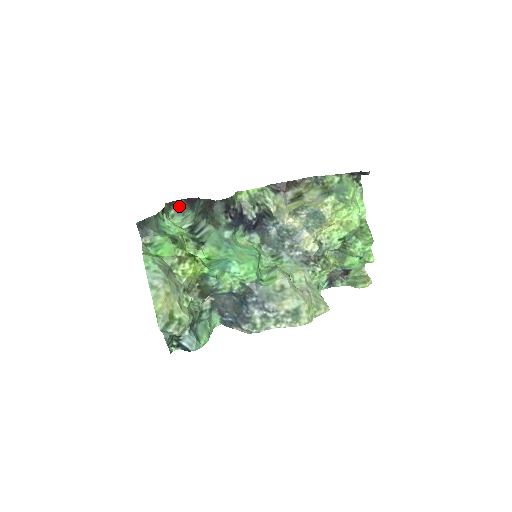
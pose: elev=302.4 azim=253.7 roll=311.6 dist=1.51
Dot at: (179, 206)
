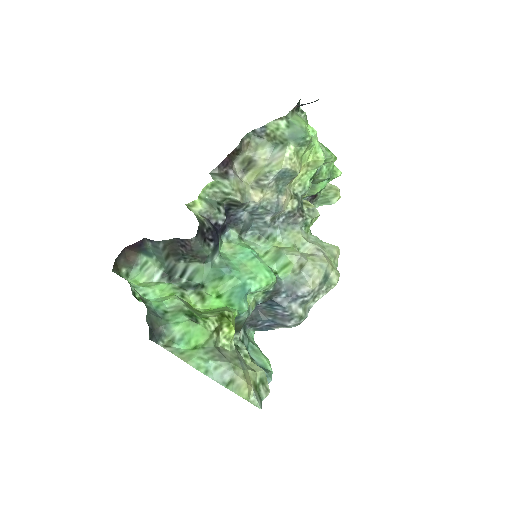
Dot at: (124, 259)
